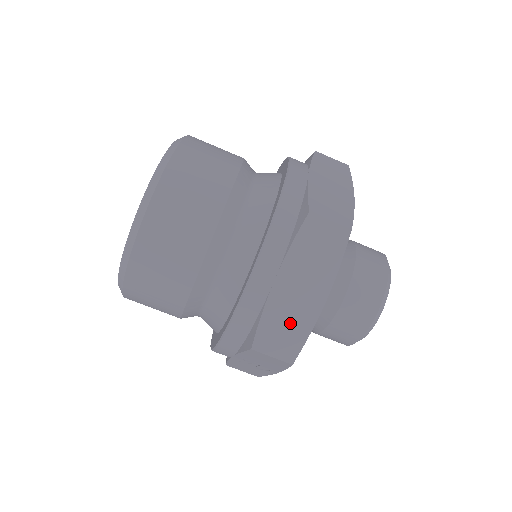
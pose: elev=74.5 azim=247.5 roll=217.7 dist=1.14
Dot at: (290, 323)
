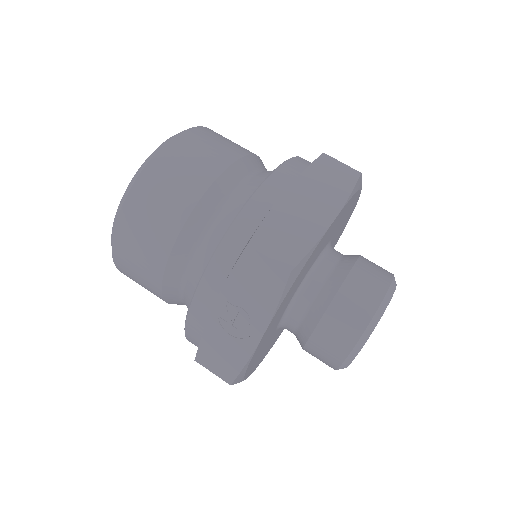
Dot at: (294, 231)
